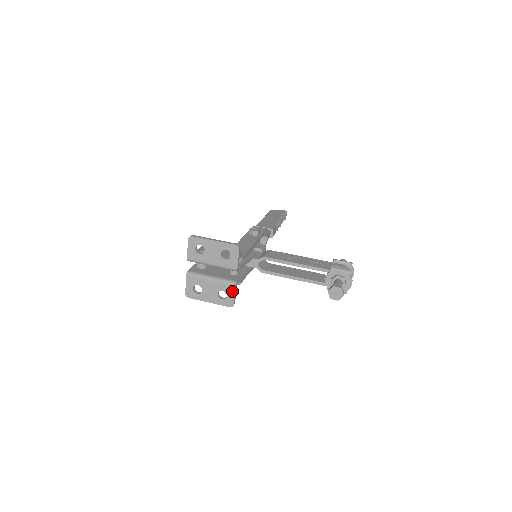
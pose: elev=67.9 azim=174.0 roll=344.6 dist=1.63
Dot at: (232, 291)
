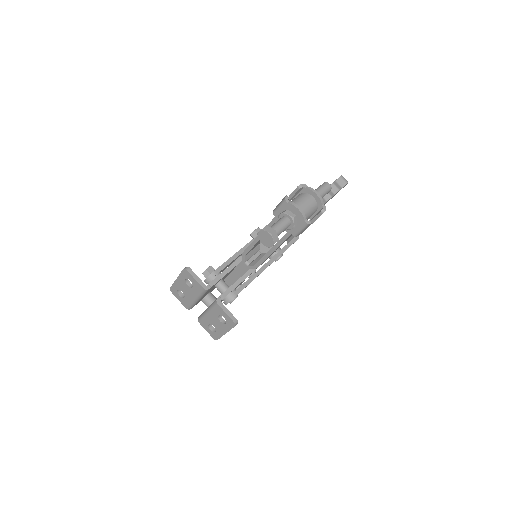
Dot at: (221, 310)
